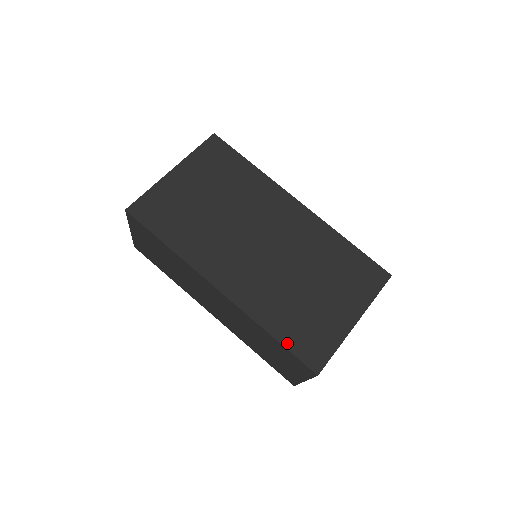
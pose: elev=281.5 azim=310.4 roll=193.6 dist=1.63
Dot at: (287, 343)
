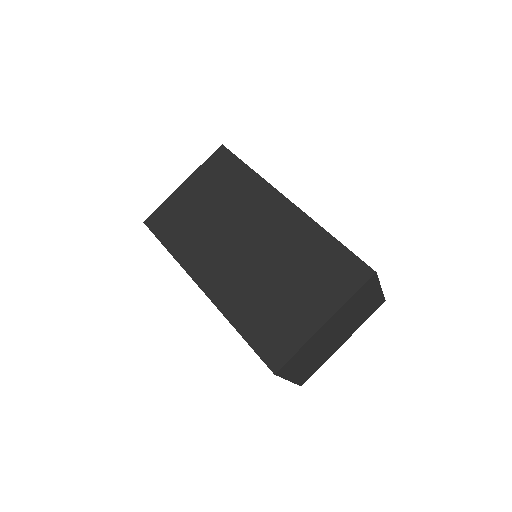
Dot at: (251, 340)
